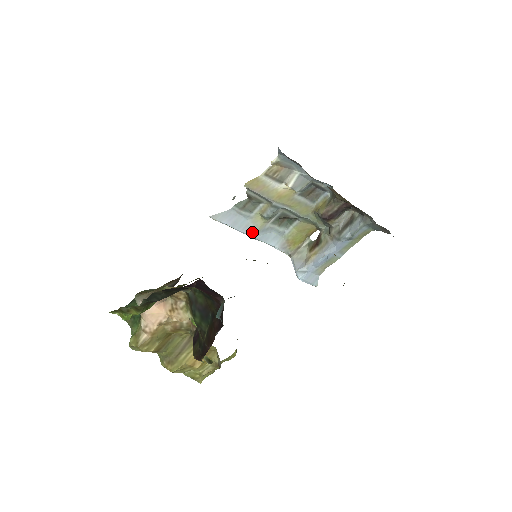
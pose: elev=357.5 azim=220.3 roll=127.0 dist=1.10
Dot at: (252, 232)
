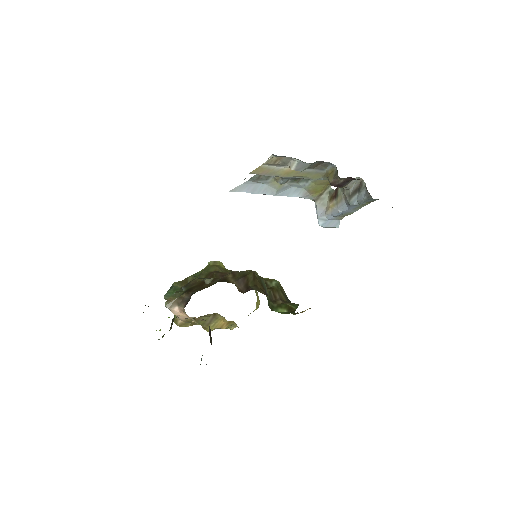
Dot at: (272, 192)
